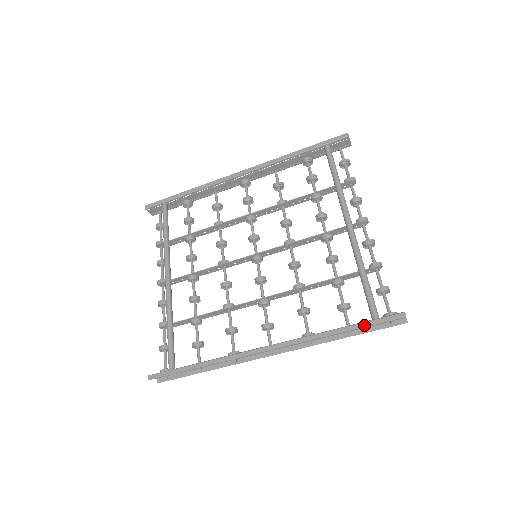
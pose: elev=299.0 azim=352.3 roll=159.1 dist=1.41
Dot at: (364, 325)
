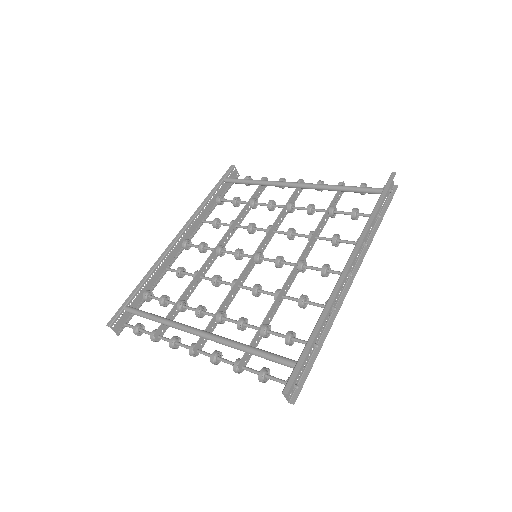
Dot at: (383, 196)
